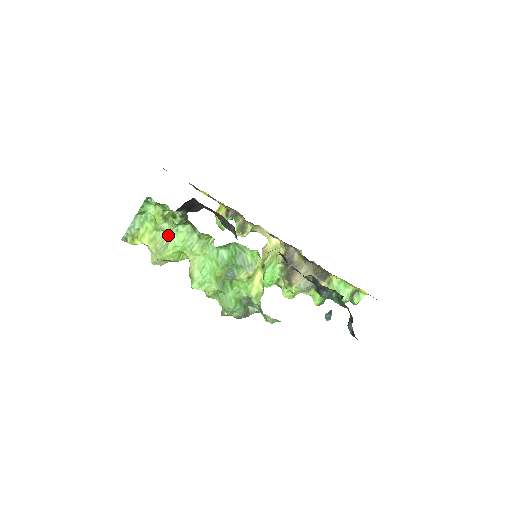
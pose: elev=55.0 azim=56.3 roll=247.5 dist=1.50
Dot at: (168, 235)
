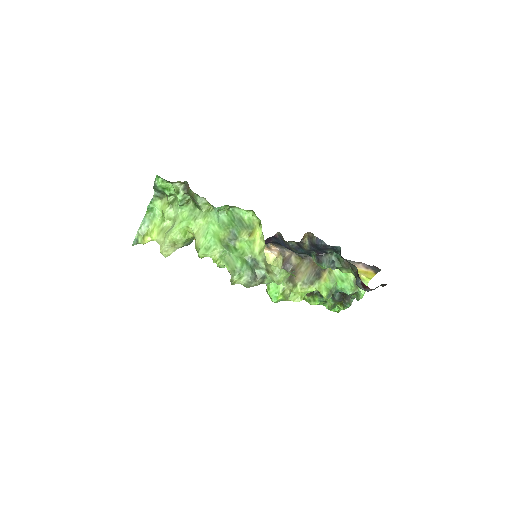
Dot at: (174, 219)
